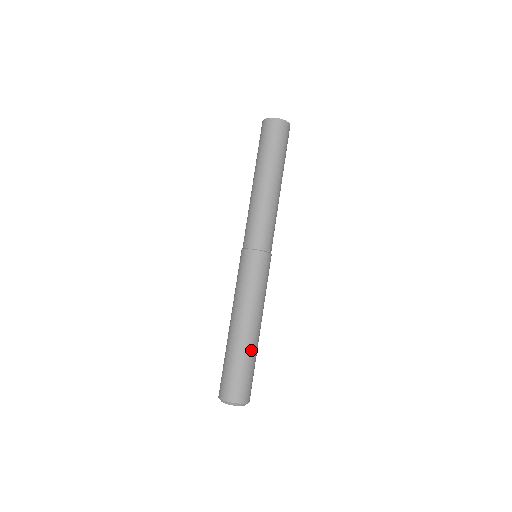
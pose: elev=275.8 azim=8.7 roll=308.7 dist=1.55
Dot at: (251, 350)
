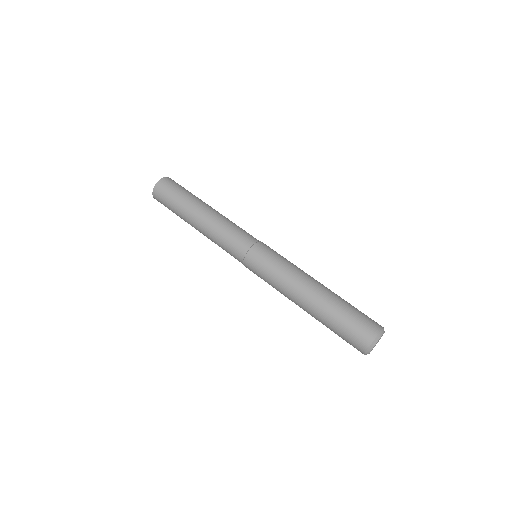
Dot at: (336, 297)
